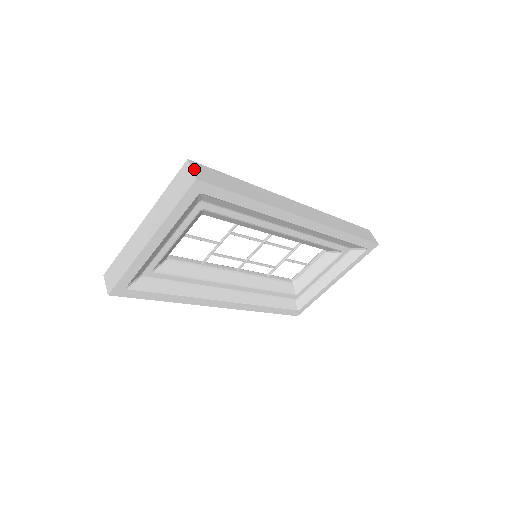
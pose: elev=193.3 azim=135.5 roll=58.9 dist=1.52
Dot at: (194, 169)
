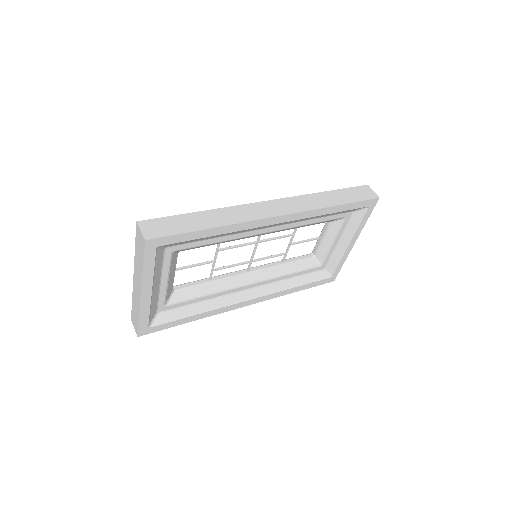
Dot at: (143, 230)
